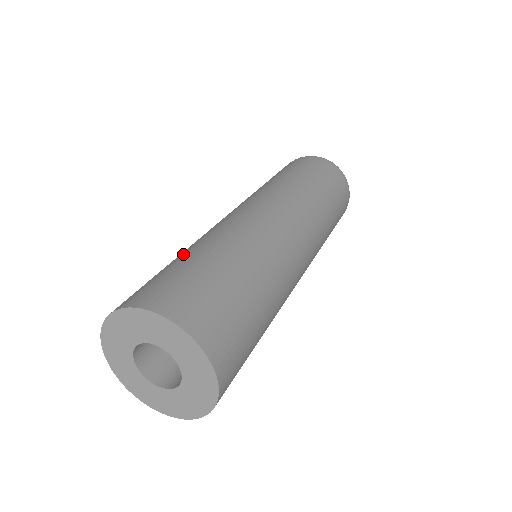
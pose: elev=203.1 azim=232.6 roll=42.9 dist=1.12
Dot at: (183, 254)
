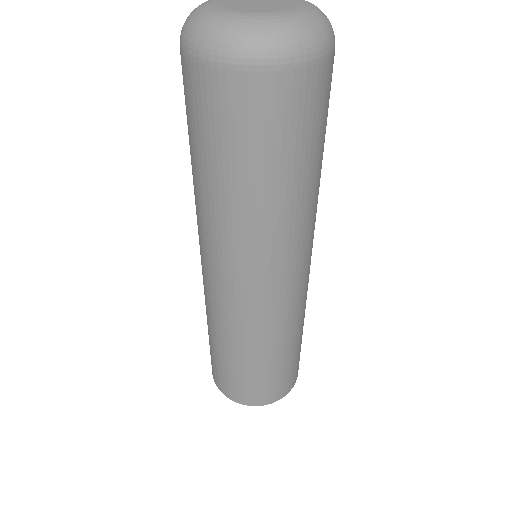
Dot at: (256, 361)
